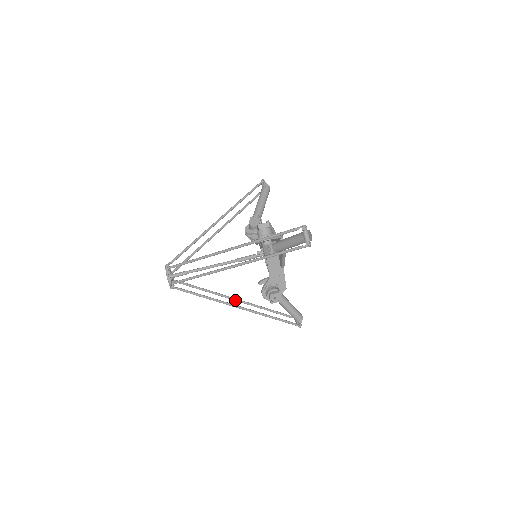
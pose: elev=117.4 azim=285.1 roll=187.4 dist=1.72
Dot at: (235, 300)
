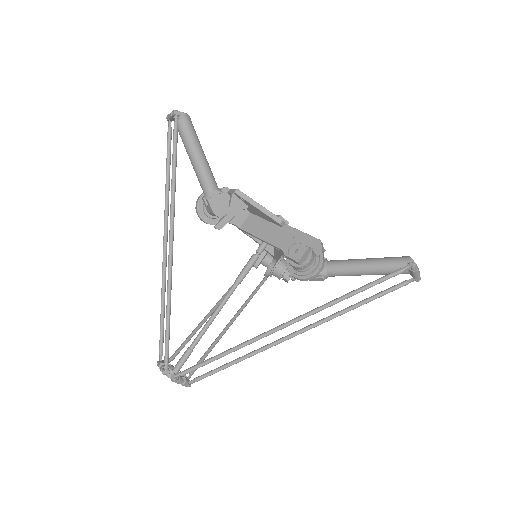
Dot at: occluded
